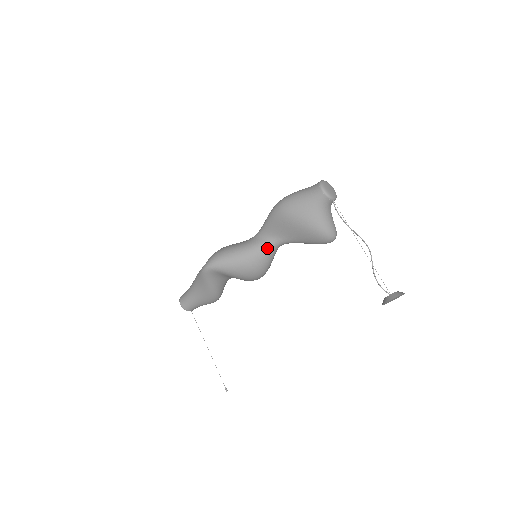
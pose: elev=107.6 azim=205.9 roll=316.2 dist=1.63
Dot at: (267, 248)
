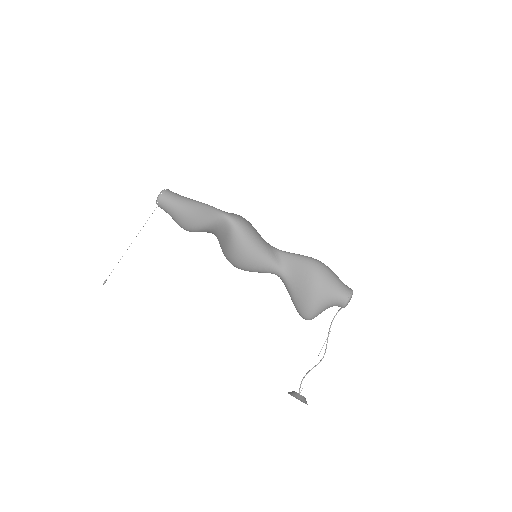
Dot at: (273, 266)
